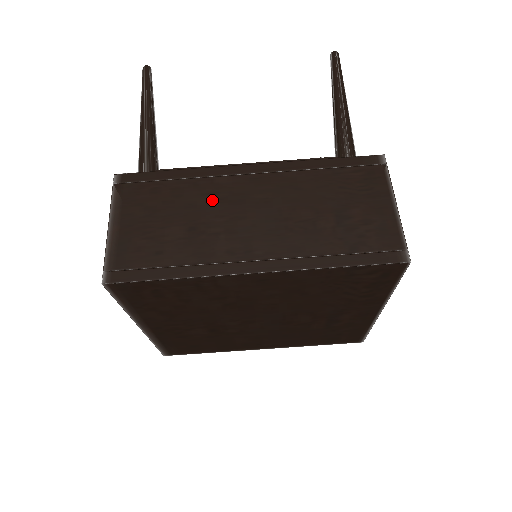
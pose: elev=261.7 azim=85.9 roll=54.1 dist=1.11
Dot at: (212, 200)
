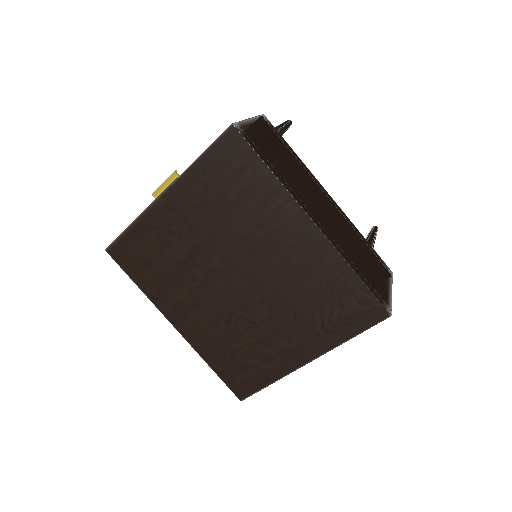
Dot at: (306, 180)
